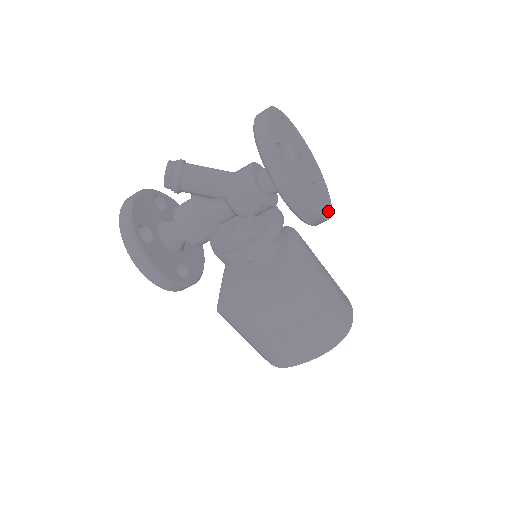
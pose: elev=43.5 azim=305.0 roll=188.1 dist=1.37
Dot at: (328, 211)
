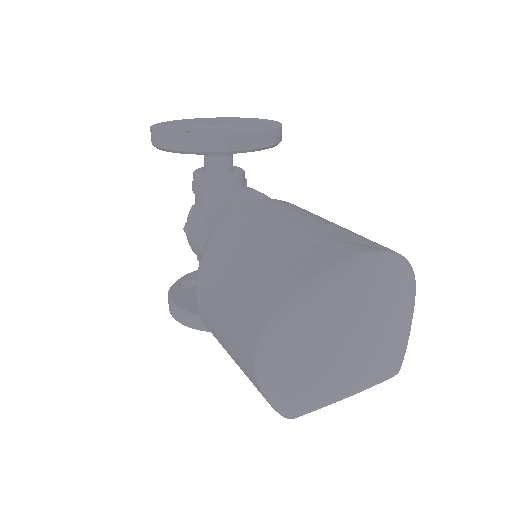
Dot at: (222, 133)
